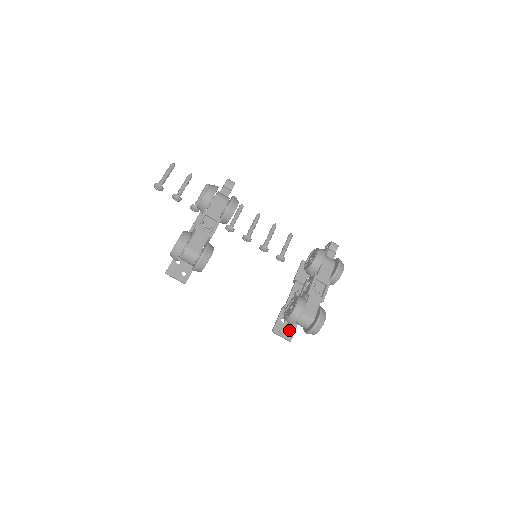
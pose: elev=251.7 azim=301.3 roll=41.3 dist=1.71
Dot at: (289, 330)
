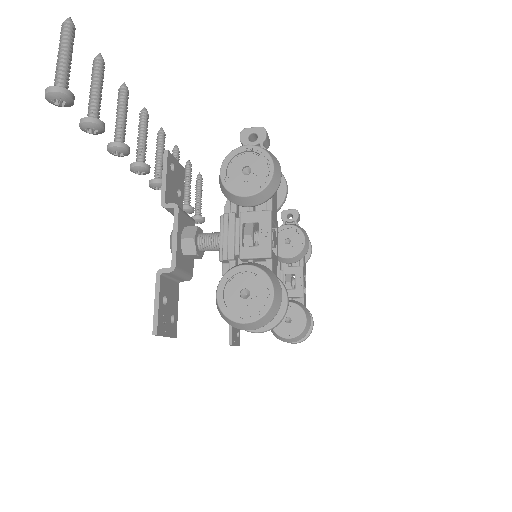
Dot at: (236, 332)
